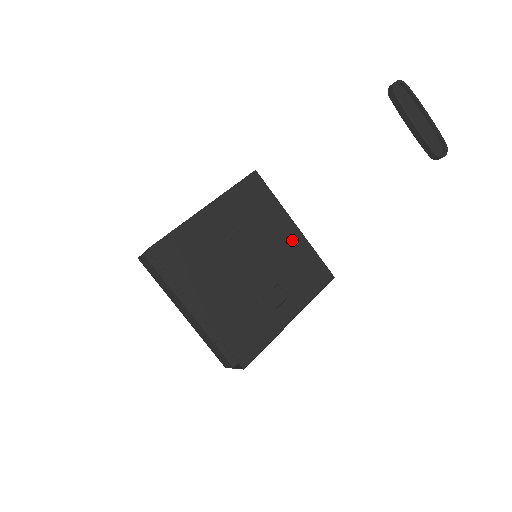
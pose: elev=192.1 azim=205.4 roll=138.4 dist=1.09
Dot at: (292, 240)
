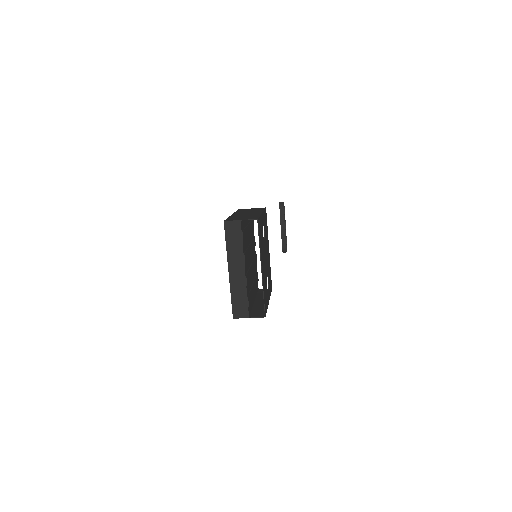
Dot at: occluded
